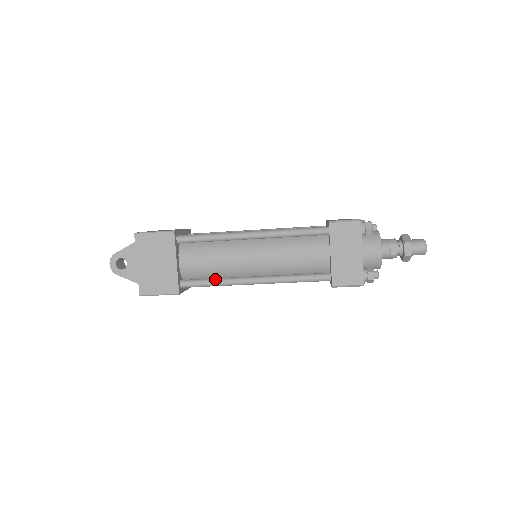
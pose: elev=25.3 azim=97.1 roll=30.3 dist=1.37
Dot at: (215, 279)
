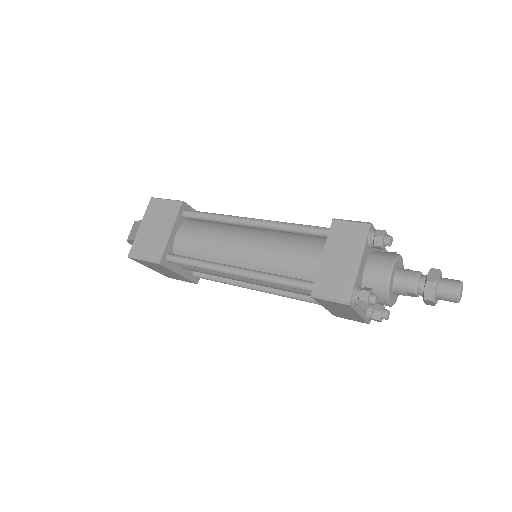
Dot at: (222, 281)
